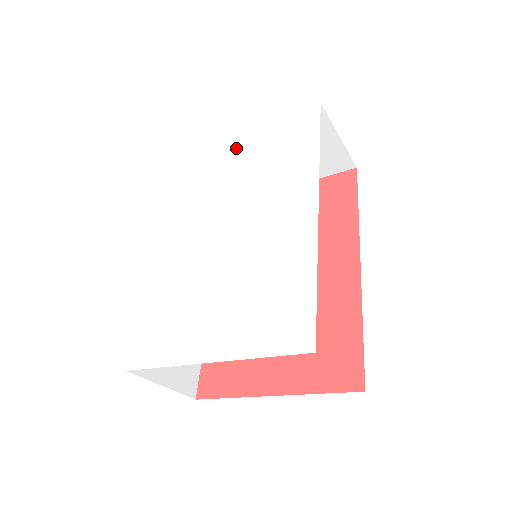
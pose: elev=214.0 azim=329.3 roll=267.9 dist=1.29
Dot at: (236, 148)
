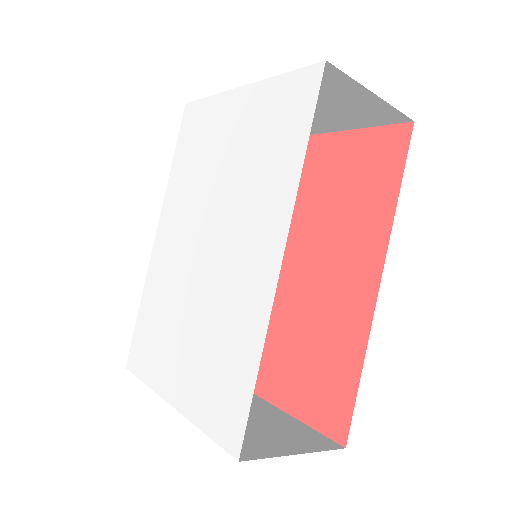
Dot at: (231, 112)
